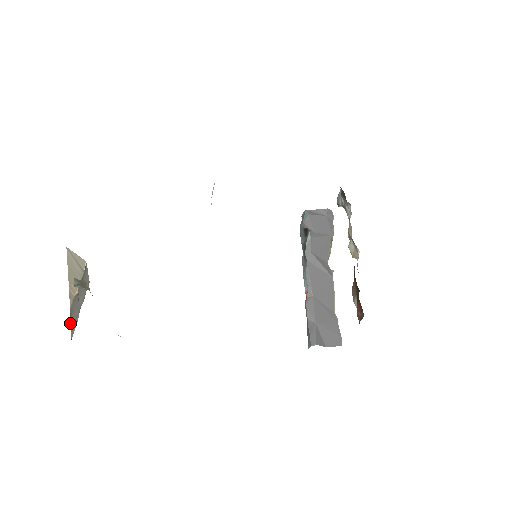
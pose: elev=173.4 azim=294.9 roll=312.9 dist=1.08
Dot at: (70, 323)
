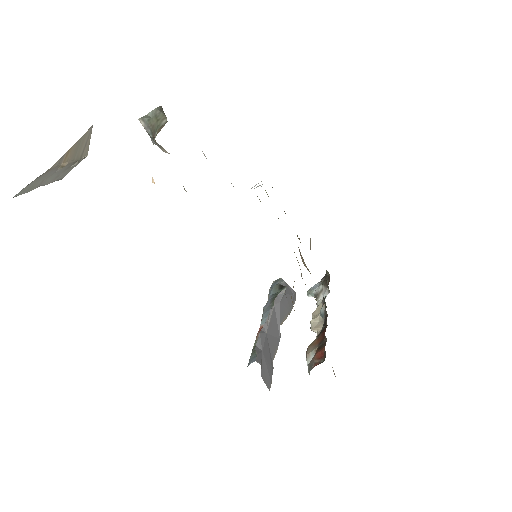
Dot at: (33, 181)
